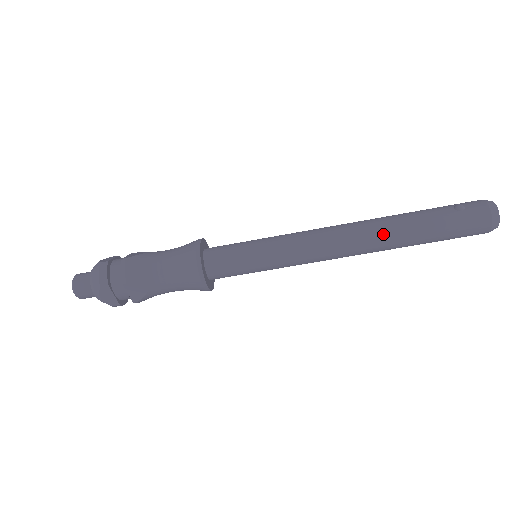
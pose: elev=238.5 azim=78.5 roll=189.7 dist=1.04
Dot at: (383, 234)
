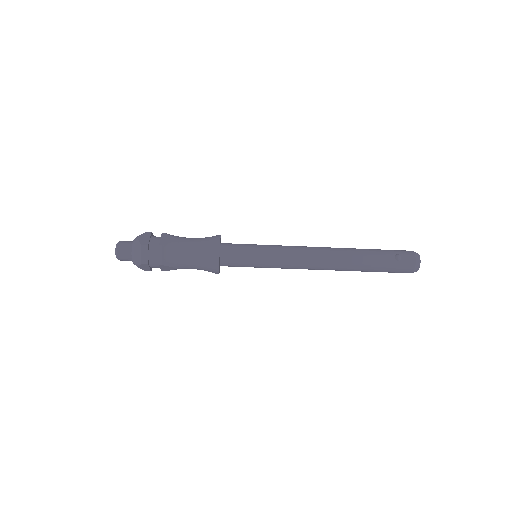
Dot at: (345, 265)
